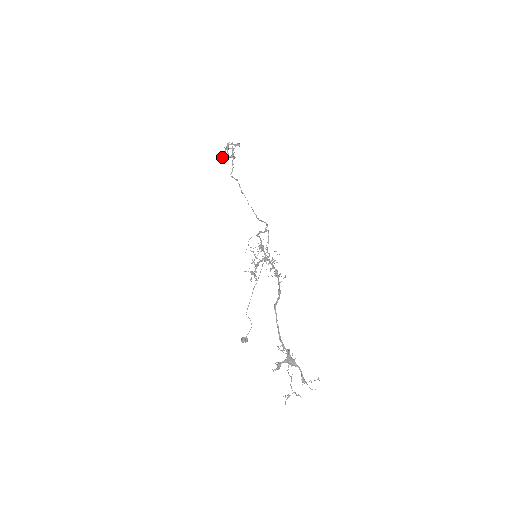
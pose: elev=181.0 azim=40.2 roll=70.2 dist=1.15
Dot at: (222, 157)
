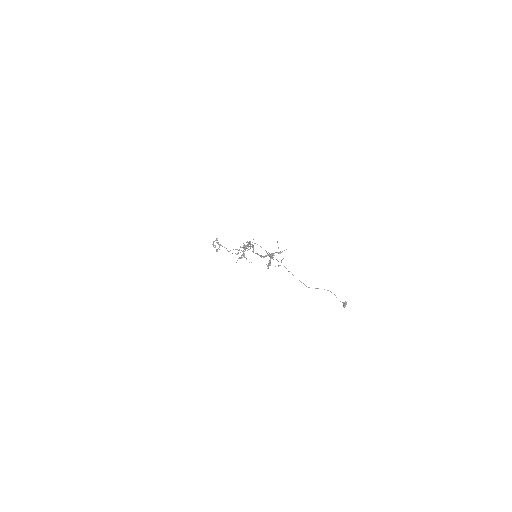
Dot at: (216, 251)
